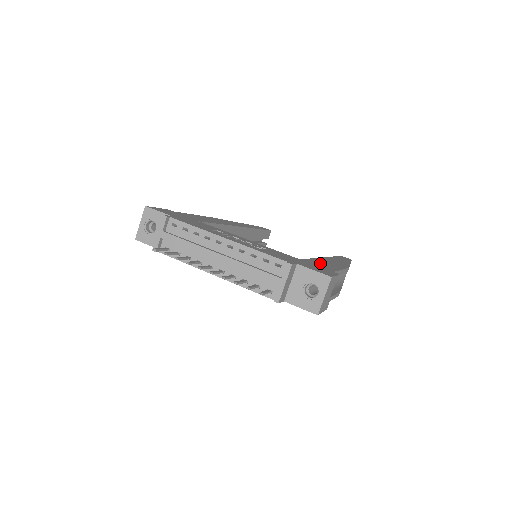
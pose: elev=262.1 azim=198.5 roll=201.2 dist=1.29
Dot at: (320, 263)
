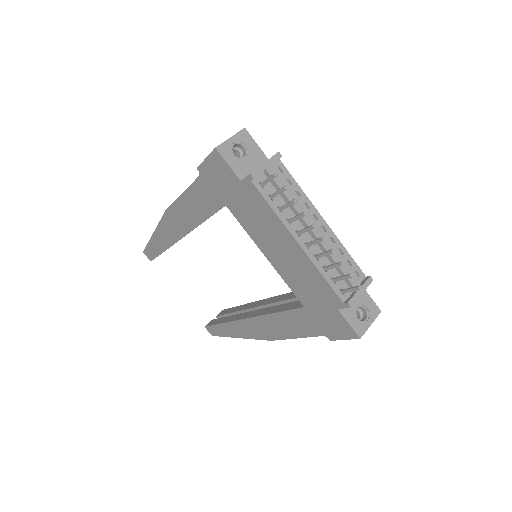
Dot at: occluded
